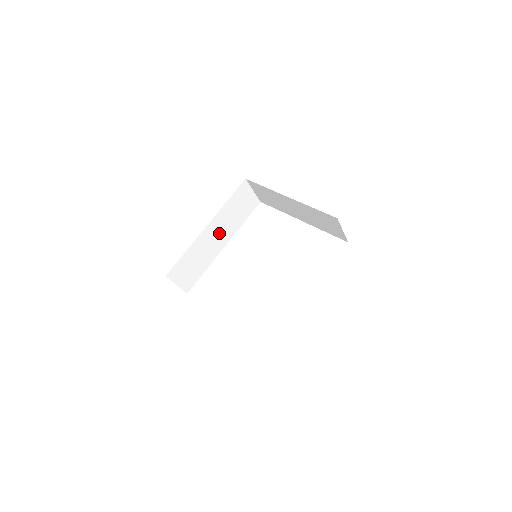
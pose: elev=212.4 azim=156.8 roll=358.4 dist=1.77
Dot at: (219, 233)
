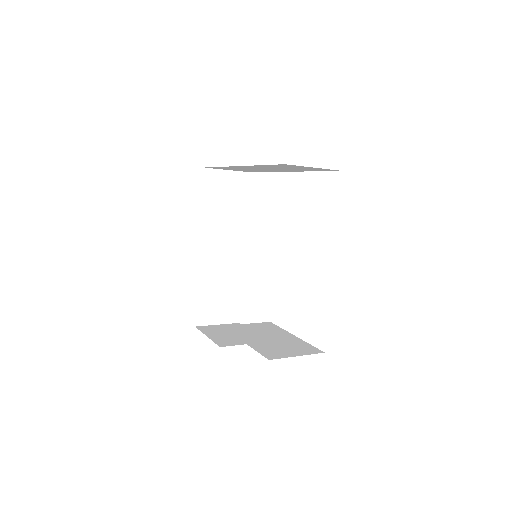
Dot at: (223, 243)
